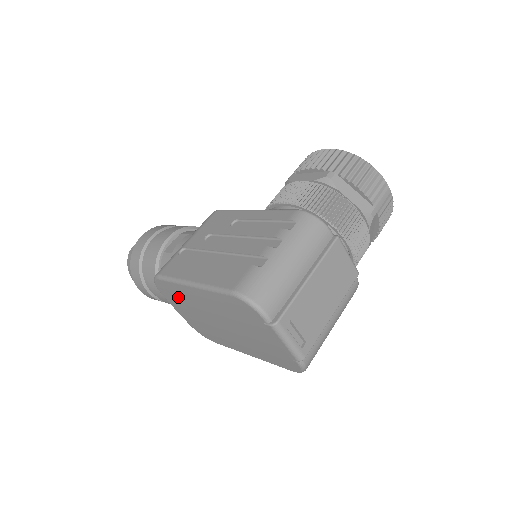
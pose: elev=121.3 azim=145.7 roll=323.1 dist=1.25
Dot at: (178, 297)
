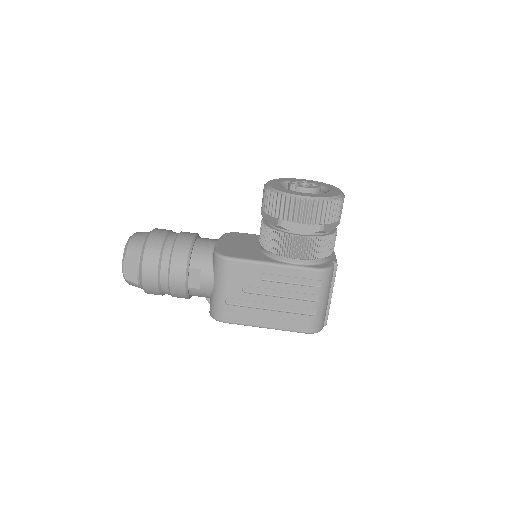
Dot at: occluded
